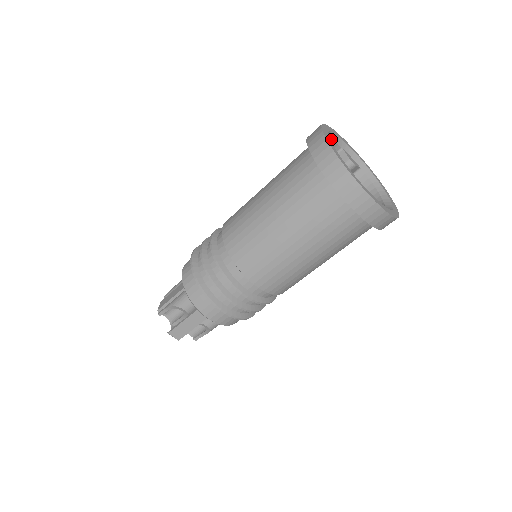
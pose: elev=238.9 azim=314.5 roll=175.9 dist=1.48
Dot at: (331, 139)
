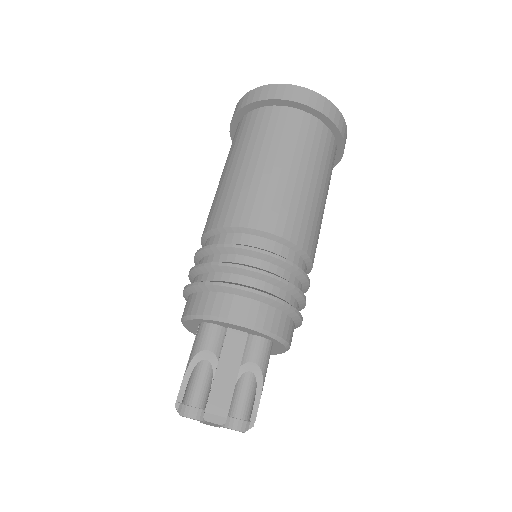
Dot at: occluded
